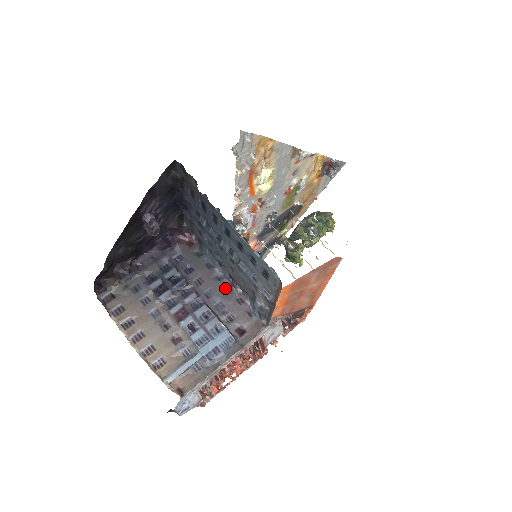
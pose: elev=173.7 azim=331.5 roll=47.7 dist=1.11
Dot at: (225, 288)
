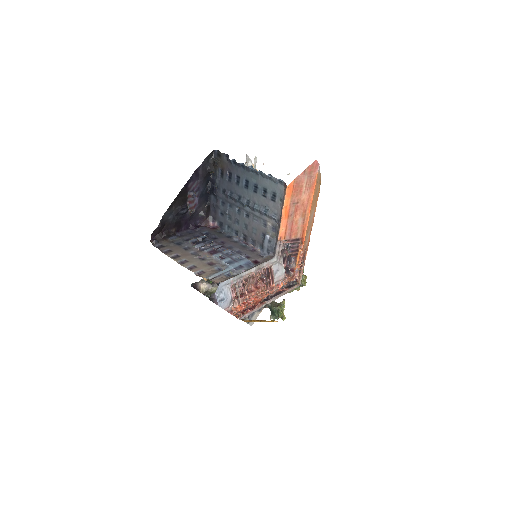
Dot at: (241, 245)
